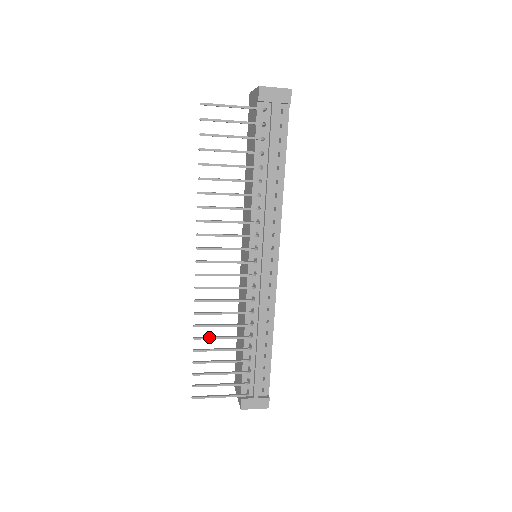
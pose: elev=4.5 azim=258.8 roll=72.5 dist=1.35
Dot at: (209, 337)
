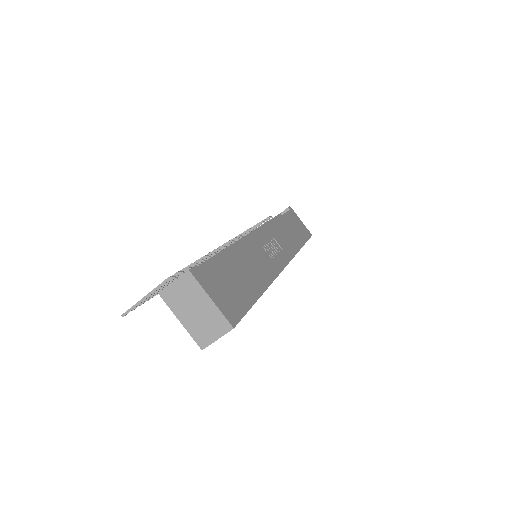
Dot at: occluded
